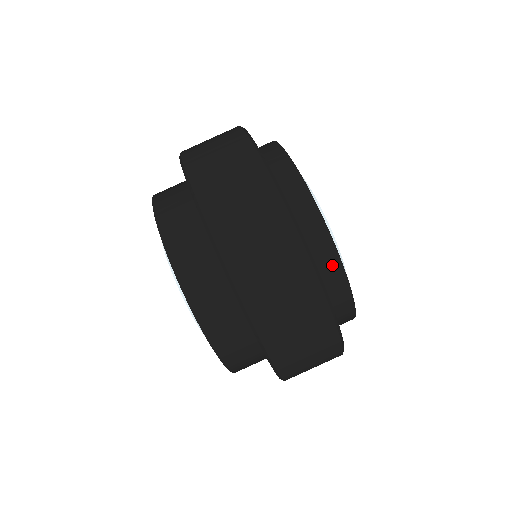
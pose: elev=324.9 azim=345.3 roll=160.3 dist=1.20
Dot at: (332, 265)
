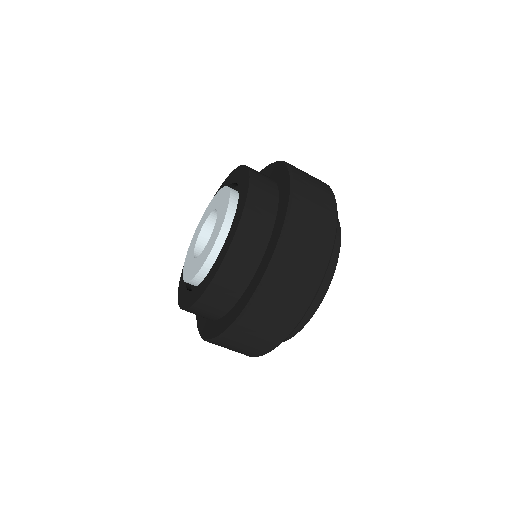
Dot at: (335, 240)
